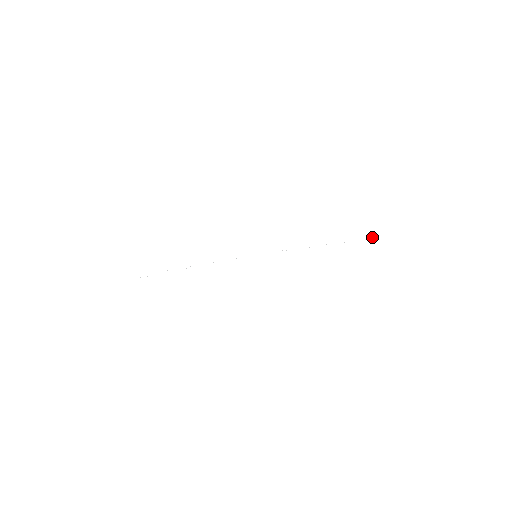
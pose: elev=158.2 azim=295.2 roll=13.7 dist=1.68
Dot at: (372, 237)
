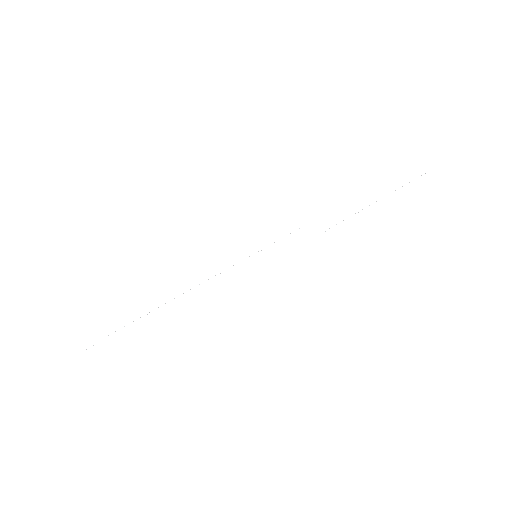
Dot at: occluded
